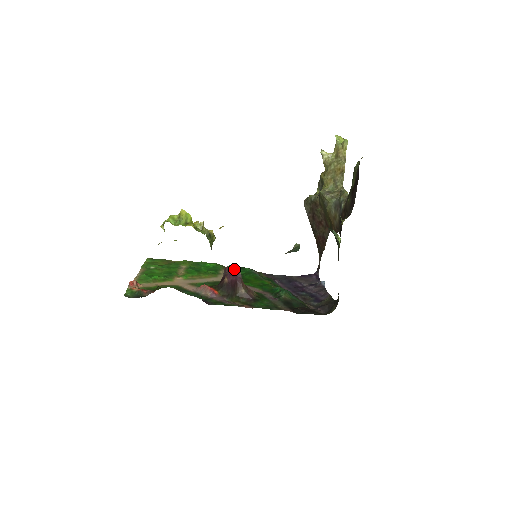
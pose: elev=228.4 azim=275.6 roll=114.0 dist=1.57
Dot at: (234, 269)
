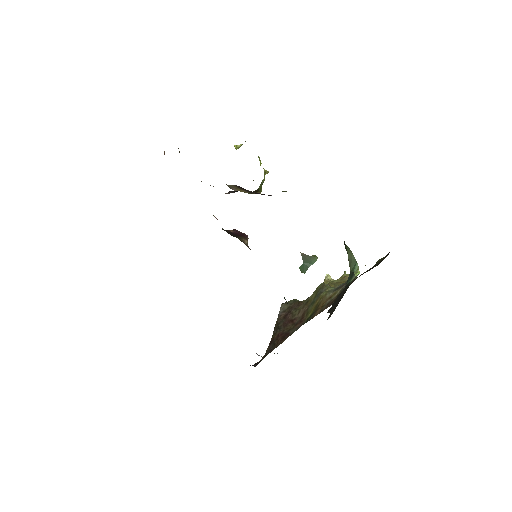
Dot at: (243, 233)
